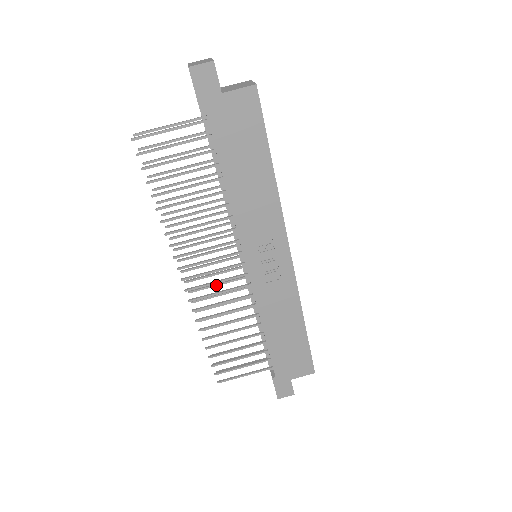
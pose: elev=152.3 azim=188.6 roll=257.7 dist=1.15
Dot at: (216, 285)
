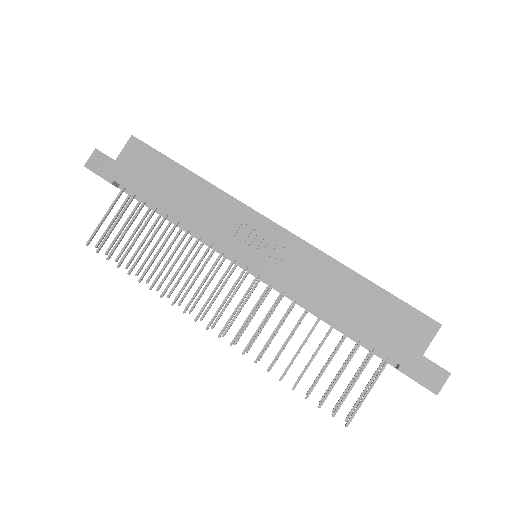
Dot at: (252, 316)
